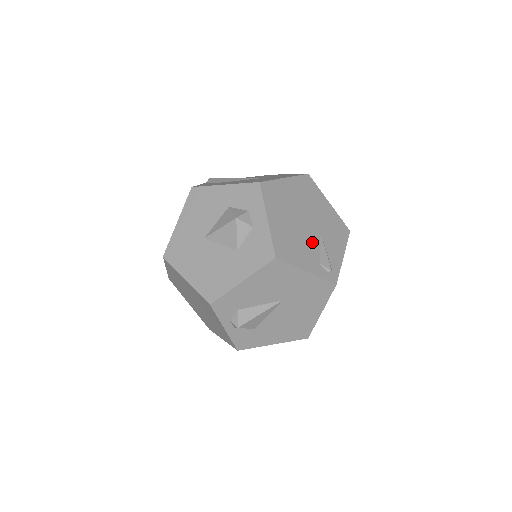
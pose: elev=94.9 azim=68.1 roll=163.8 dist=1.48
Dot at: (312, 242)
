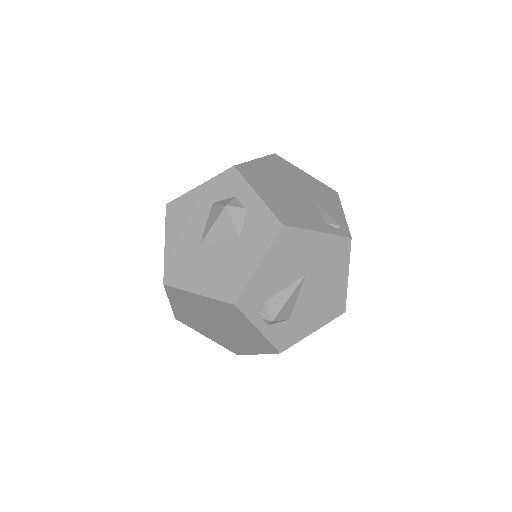
Dot at: (309, 206)
